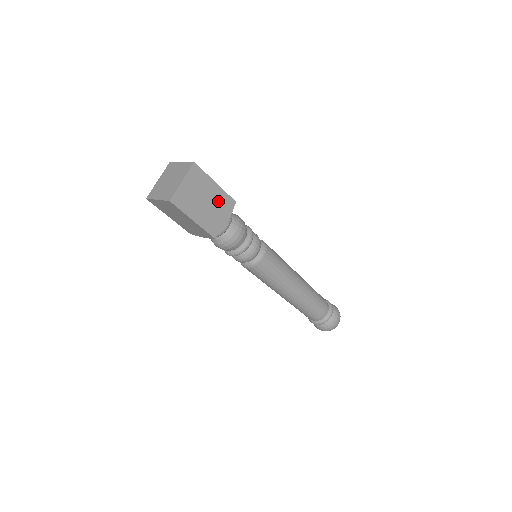
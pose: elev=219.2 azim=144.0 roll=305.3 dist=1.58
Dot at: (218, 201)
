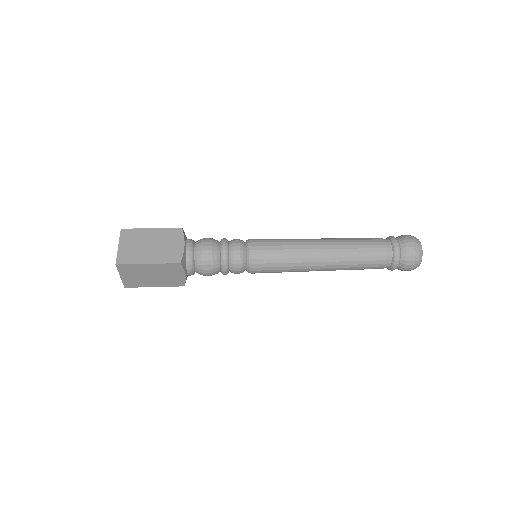
Dot at: (163, 270)
